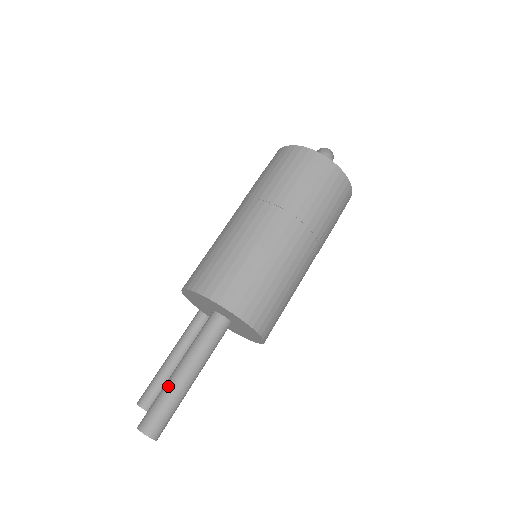
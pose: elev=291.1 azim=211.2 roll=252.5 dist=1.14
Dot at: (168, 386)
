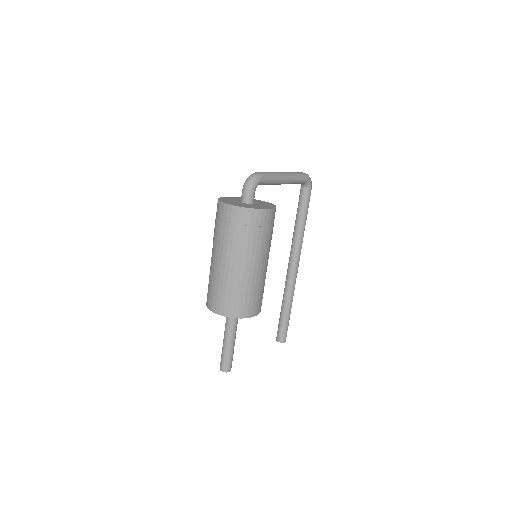
Dot at: (222, 347)
